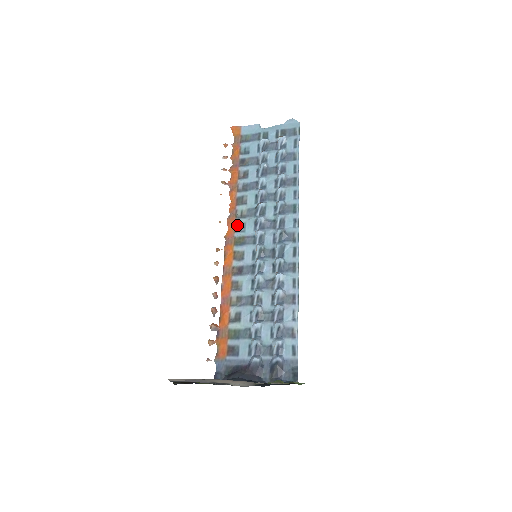
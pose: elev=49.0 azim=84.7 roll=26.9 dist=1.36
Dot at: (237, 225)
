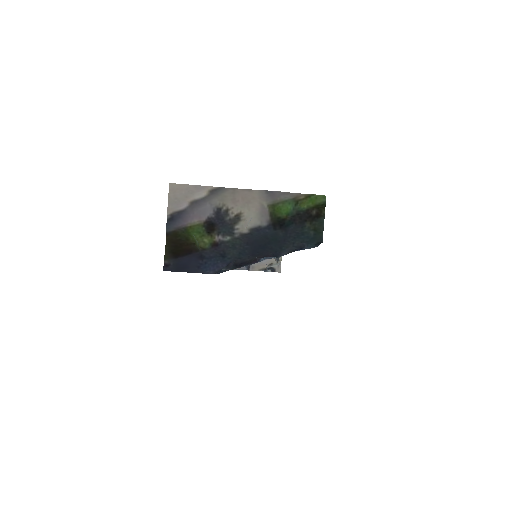
Dot at: occluded
